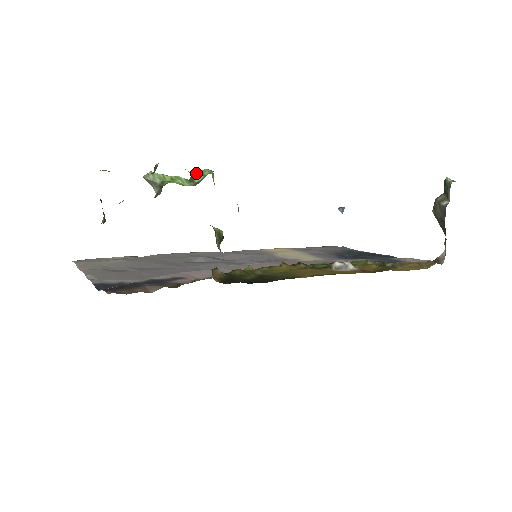
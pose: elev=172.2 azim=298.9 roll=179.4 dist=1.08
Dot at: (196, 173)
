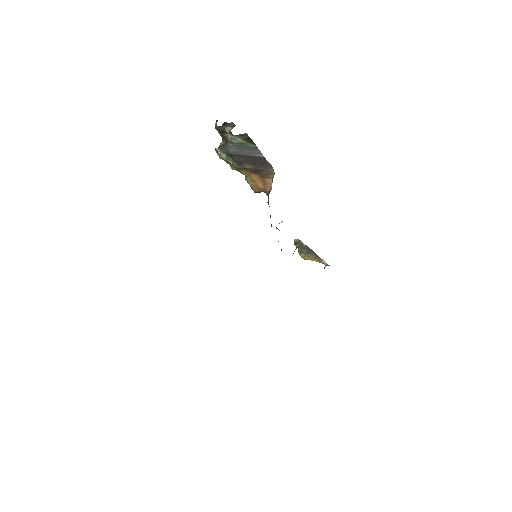
Dot at: occluded
